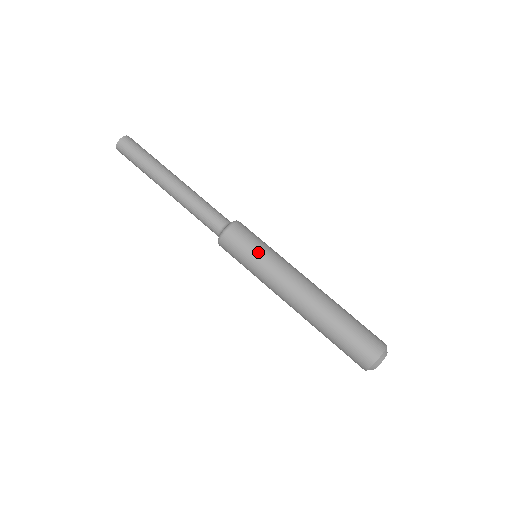
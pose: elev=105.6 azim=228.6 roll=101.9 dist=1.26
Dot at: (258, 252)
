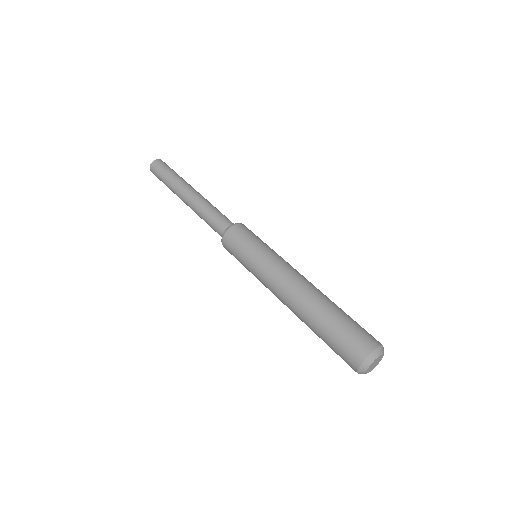
Dot at: (255, 247)
